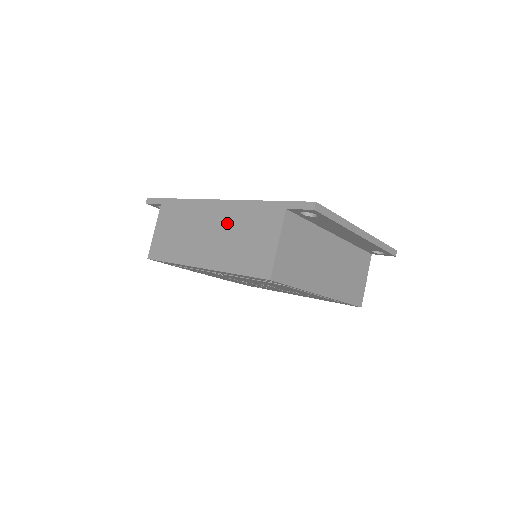
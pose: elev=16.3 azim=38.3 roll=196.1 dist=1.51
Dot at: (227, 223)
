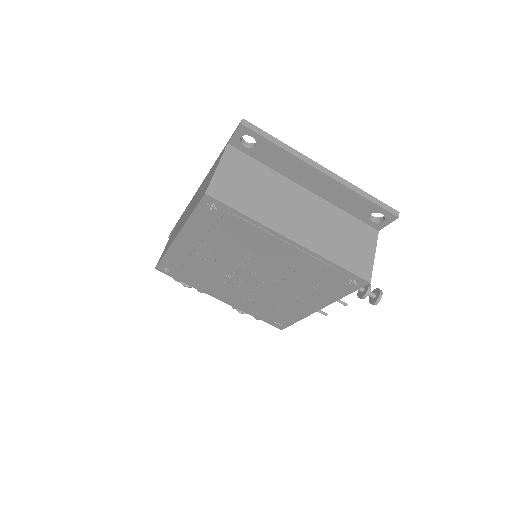
Dot at: (198, 192)
